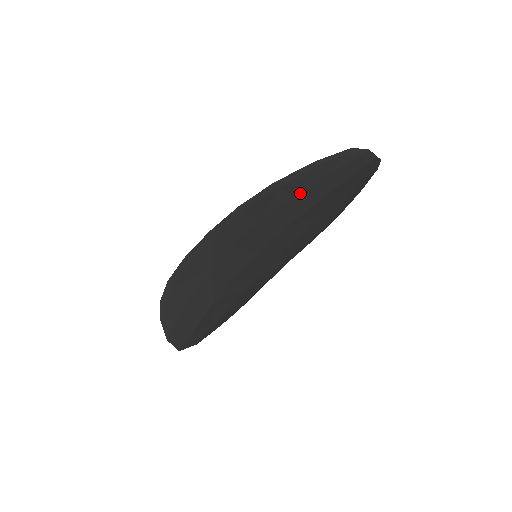
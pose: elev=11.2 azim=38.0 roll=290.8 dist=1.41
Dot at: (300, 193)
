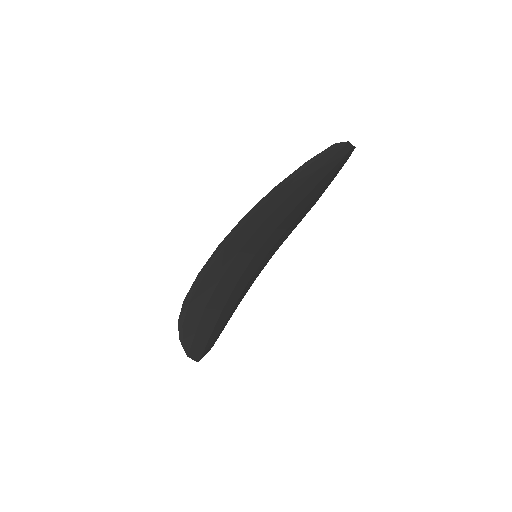
Dot at: (294, 191)
